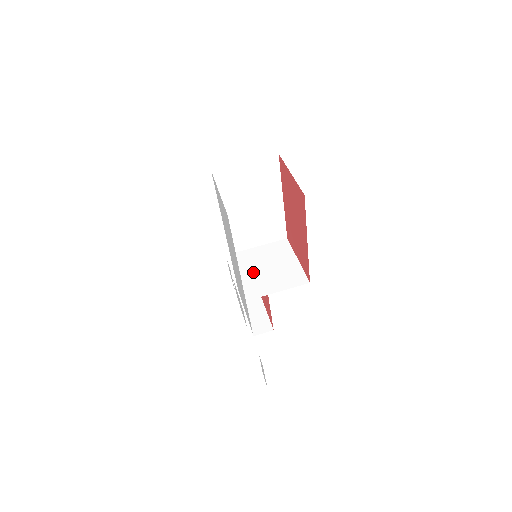
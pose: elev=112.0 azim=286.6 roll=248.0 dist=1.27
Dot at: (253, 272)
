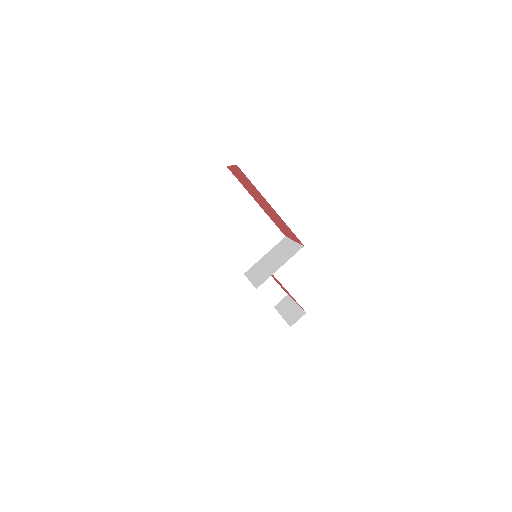
Dot at: (261, 271)
